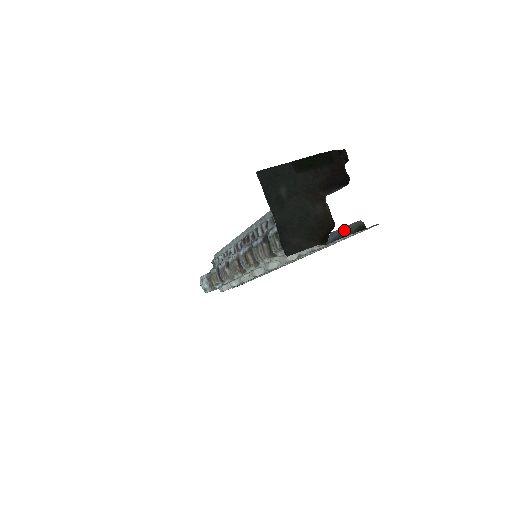
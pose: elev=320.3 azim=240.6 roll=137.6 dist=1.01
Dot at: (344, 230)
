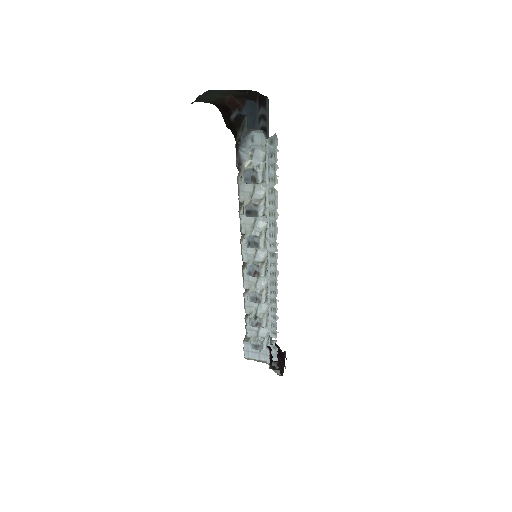
Dot at: (249, 132)
